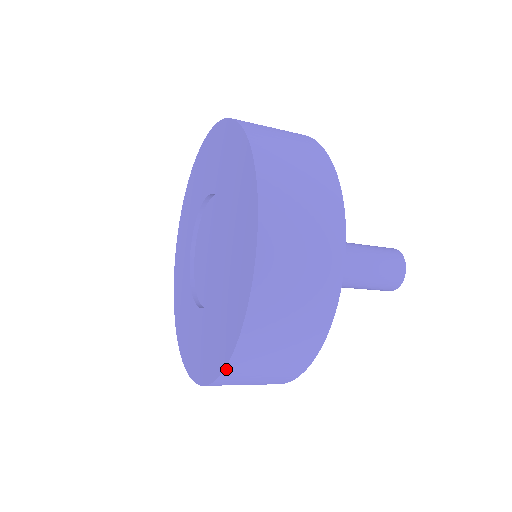
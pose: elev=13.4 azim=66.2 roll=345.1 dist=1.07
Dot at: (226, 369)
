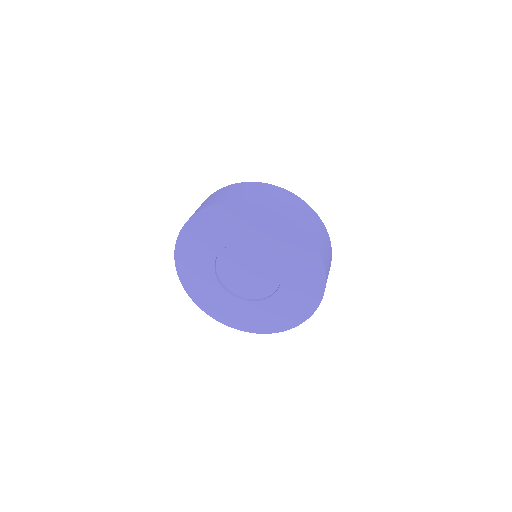
Dot at: (237, 329)
